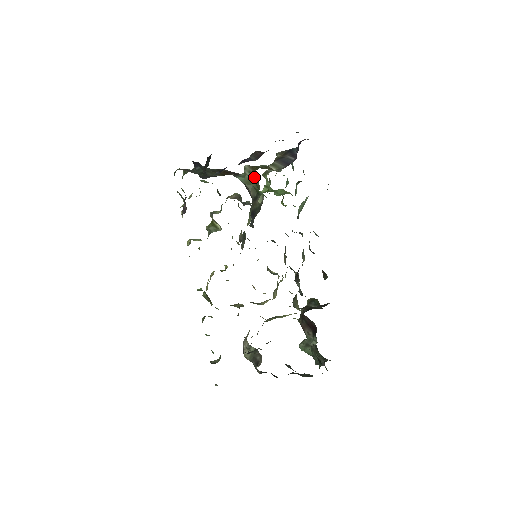
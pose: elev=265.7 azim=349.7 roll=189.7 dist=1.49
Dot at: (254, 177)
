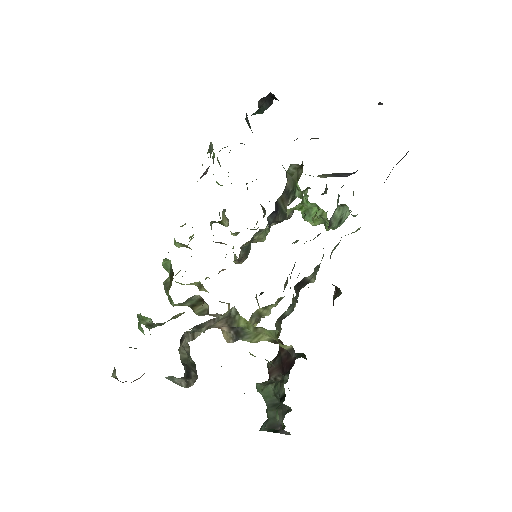
Dot at: (299, 167)
